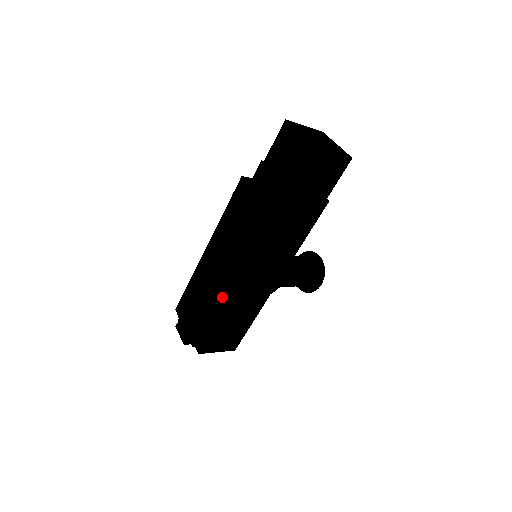
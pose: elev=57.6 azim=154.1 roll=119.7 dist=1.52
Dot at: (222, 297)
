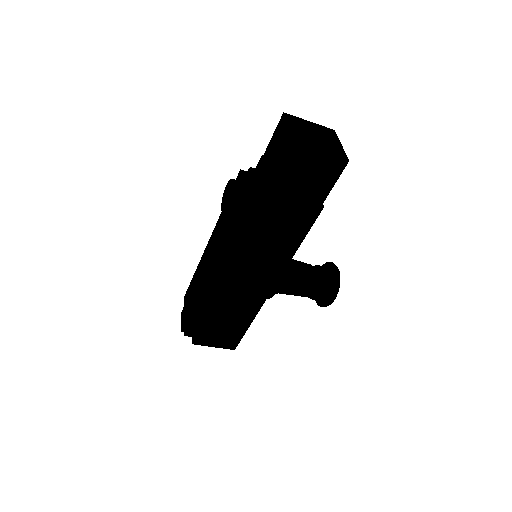
Dot at: (208, 291)
